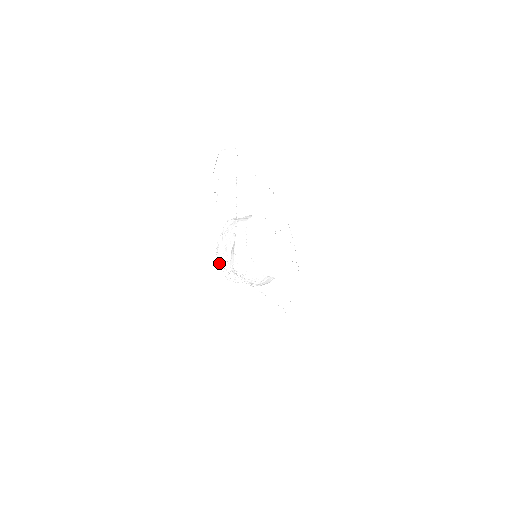
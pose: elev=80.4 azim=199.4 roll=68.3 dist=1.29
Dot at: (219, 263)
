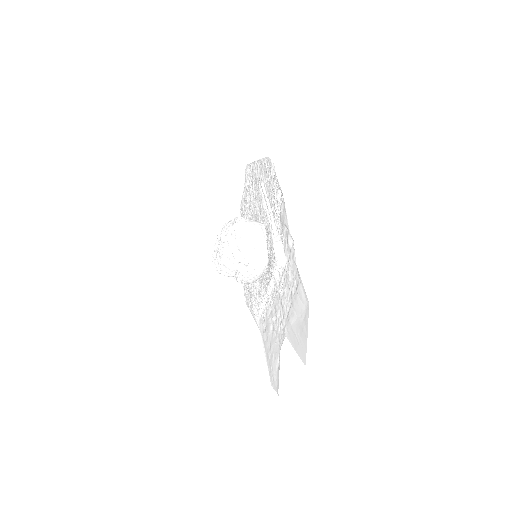
Dot at: (227, 252)
